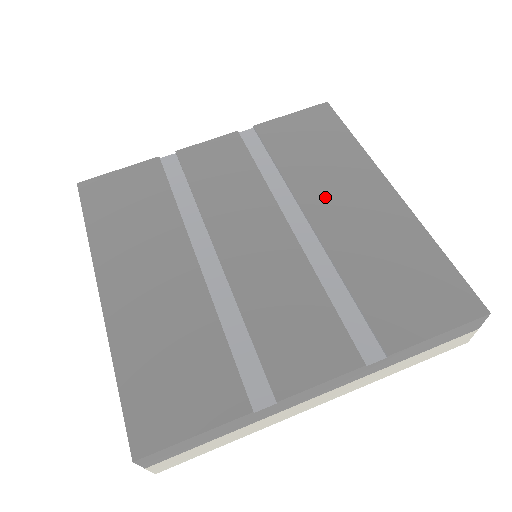
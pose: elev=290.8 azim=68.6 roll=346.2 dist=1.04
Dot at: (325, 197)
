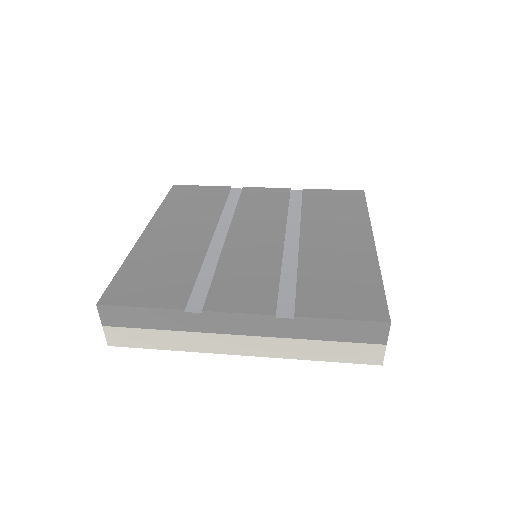
Dot at: (321, 232)
